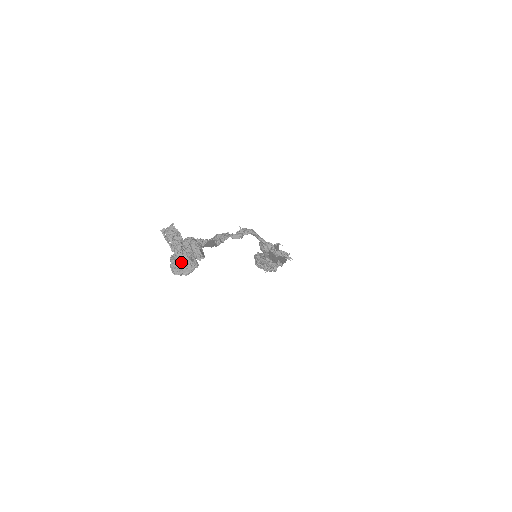
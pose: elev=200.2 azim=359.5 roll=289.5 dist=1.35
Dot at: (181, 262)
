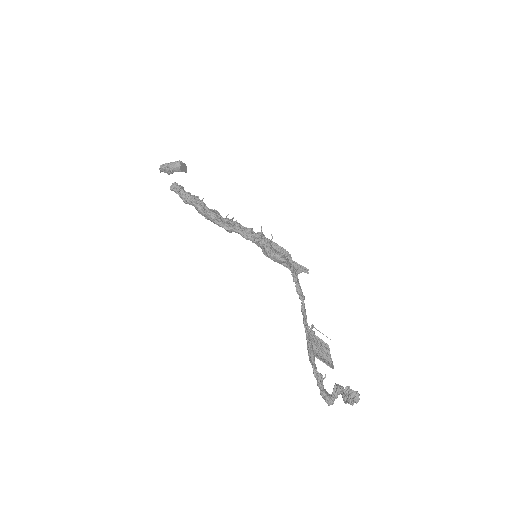
Dot at: (323, 387)
